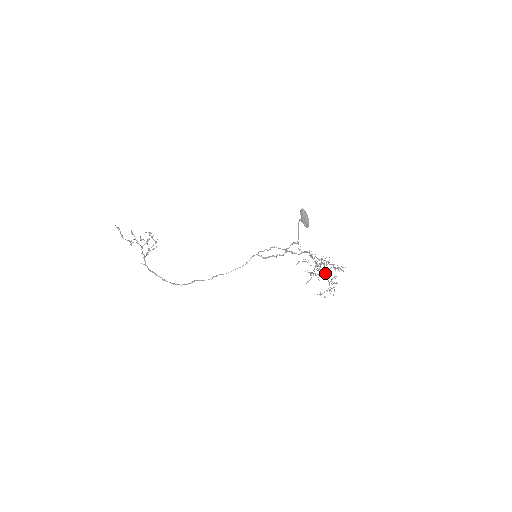
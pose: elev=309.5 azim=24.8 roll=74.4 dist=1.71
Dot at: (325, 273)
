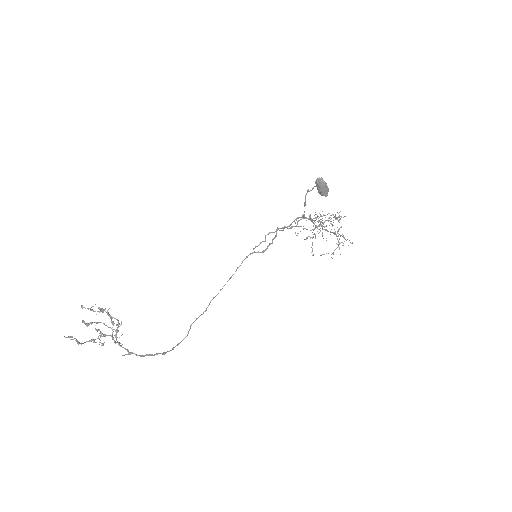
Dot at: (326, 229)
